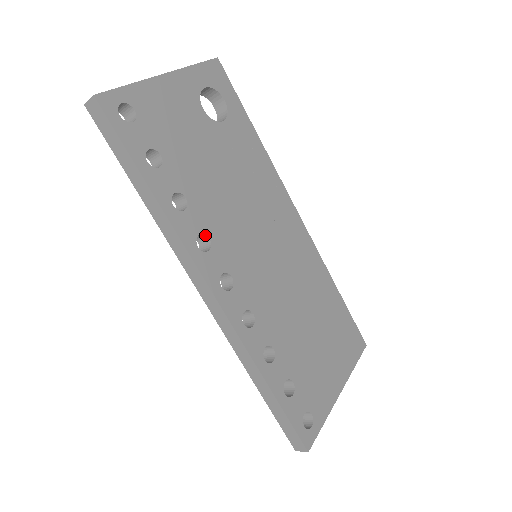
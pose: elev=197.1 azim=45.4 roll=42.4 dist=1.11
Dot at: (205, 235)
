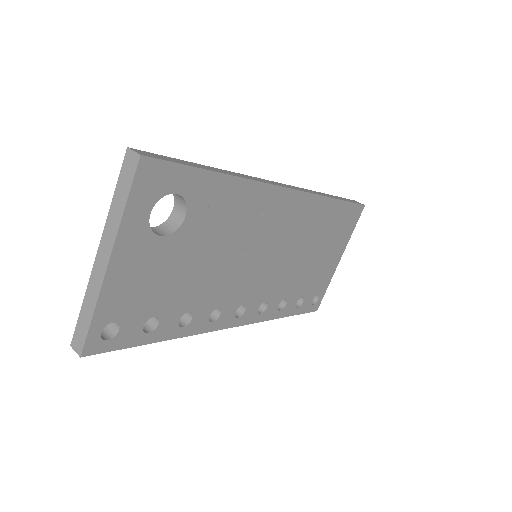
Dot at: (213, 309)
